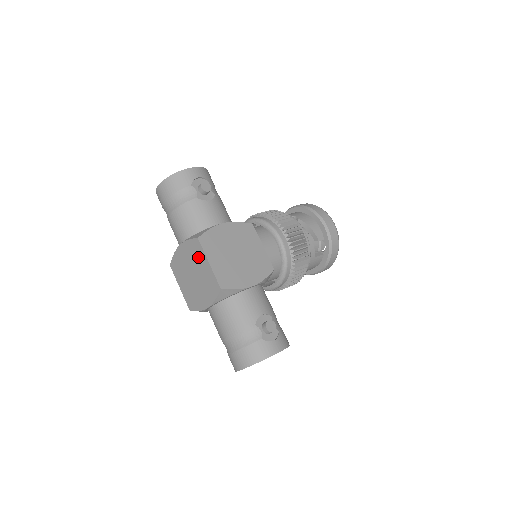
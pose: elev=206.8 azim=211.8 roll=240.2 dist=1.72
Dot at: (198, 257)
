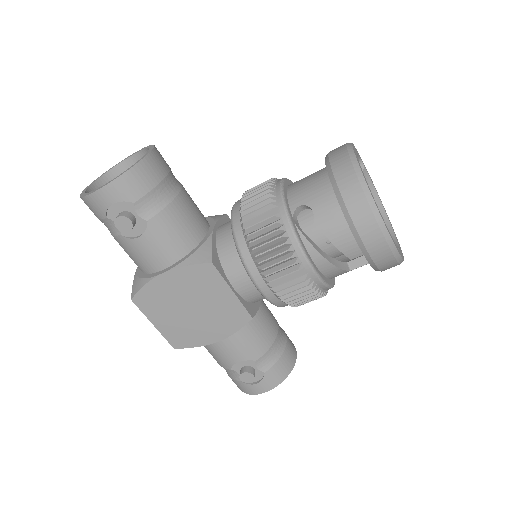
Dot at: occluded
